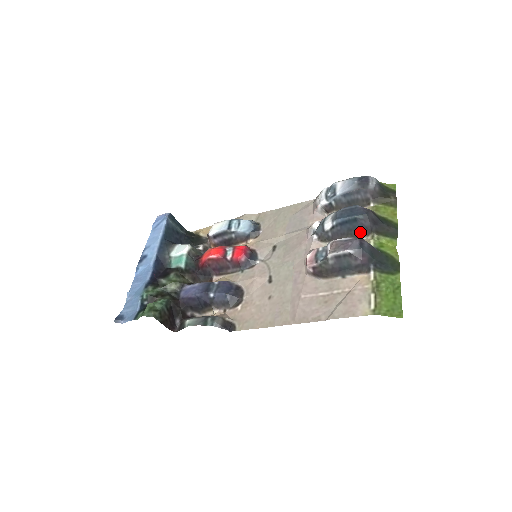
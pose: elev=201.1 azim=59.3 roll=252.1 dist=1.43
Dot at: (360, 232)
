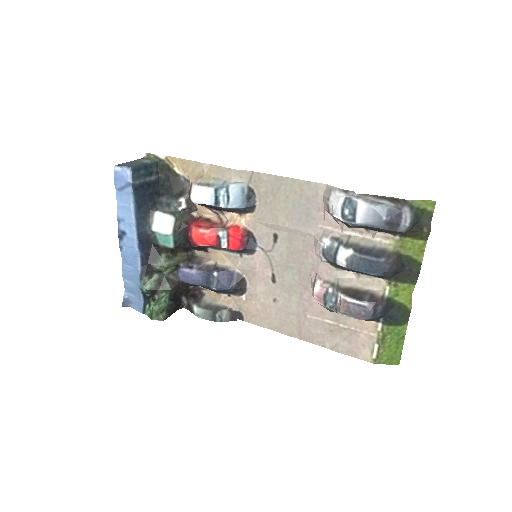
Dot at: occluded
